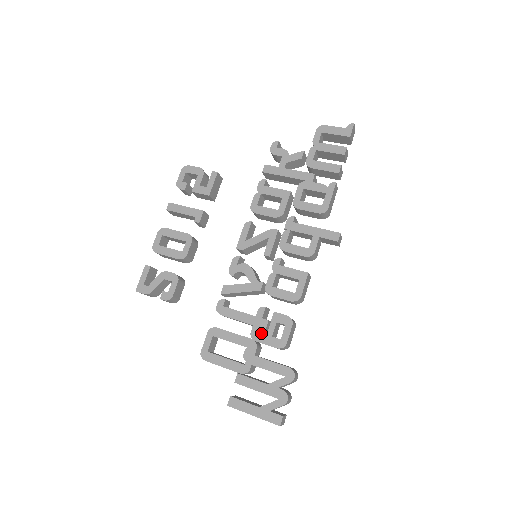
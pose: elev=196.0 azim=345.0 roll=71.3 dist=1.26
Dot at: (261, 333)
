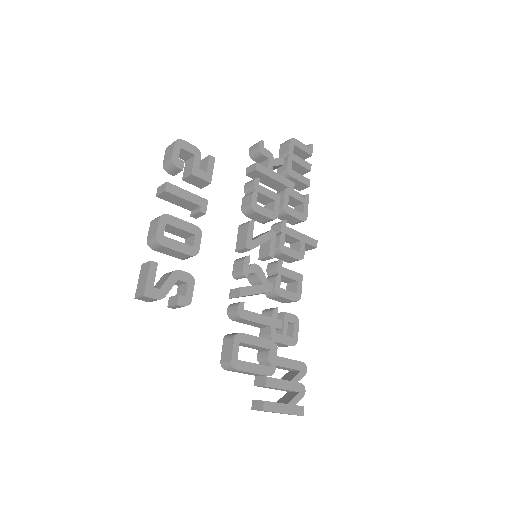
Dot at: occluded
